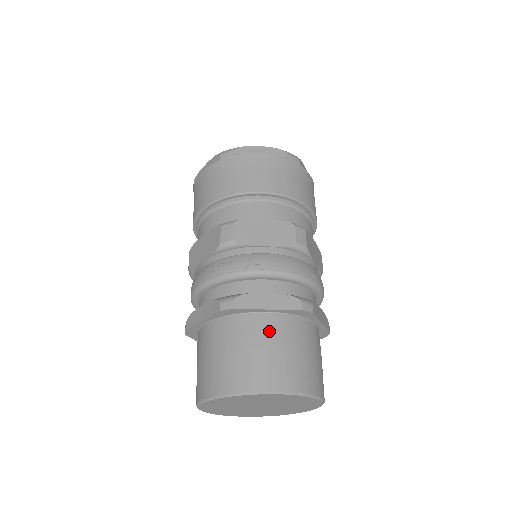
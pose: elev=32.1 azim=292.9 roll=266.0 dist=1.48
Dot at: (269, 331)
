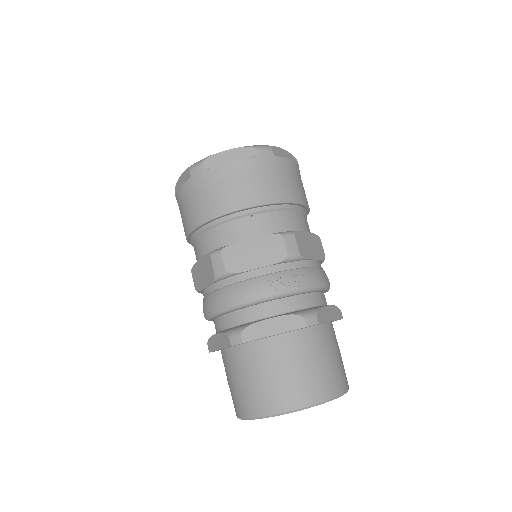
Dot at: (332, 340)
